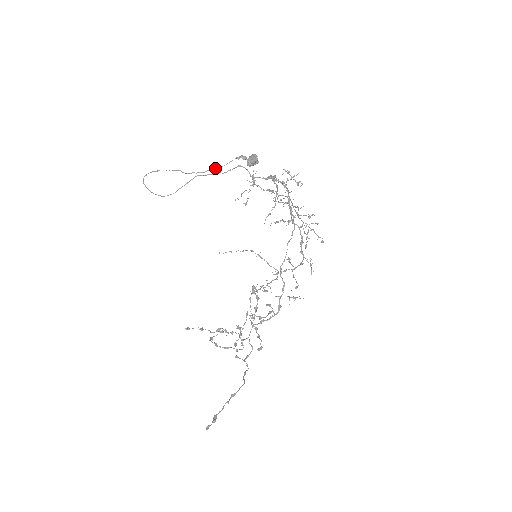
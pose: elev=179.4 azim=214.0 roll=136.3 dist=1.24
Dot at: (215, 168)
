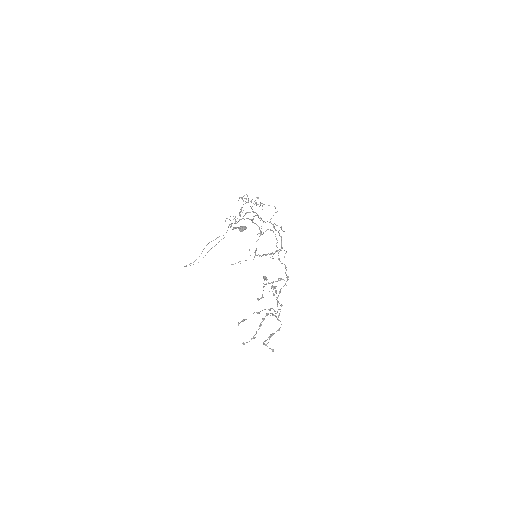
Dot at: occluded
